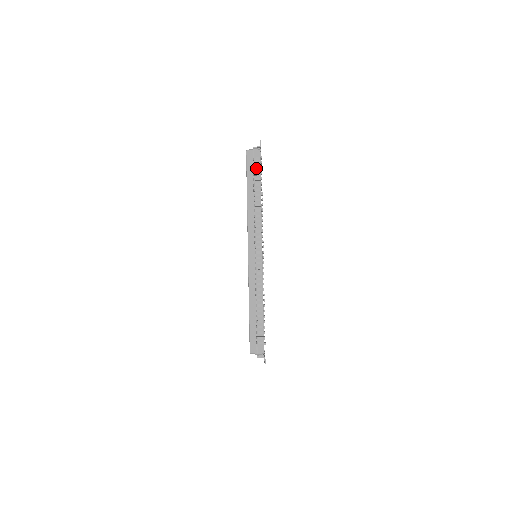
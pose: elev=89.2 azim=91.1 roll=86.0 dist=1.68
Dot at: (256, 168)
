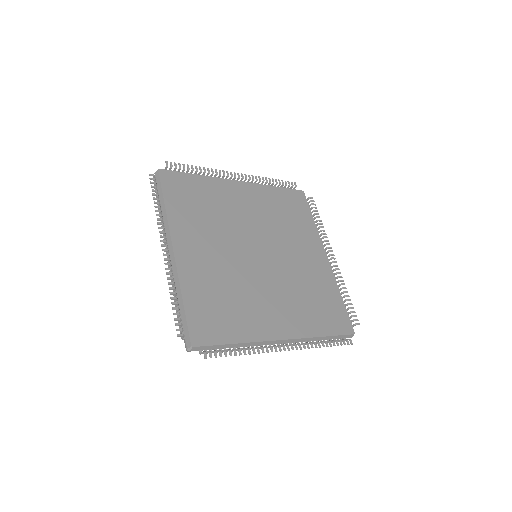
Dot at: occluded
